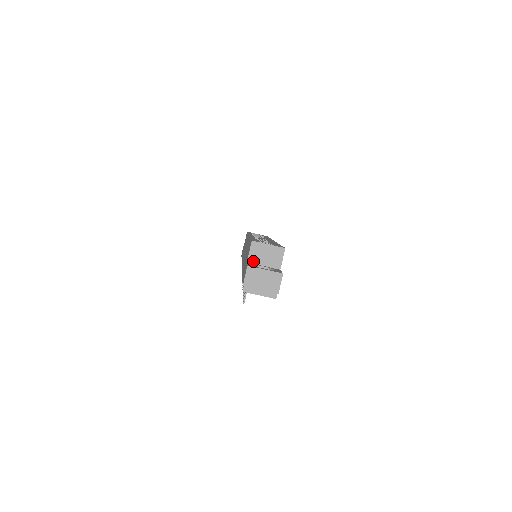
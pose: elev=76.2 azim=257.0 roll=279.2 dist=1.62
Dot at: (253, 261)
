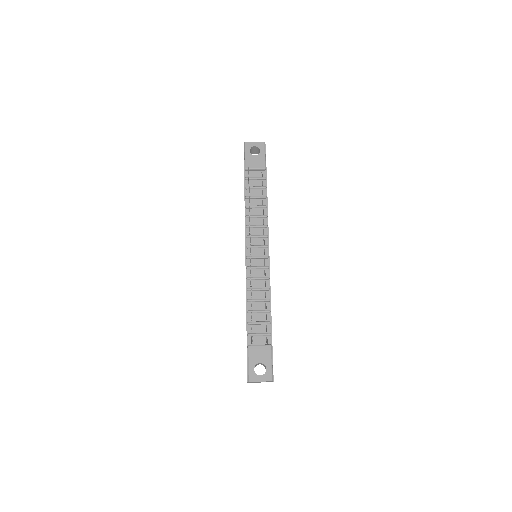
Dot at: occluded
